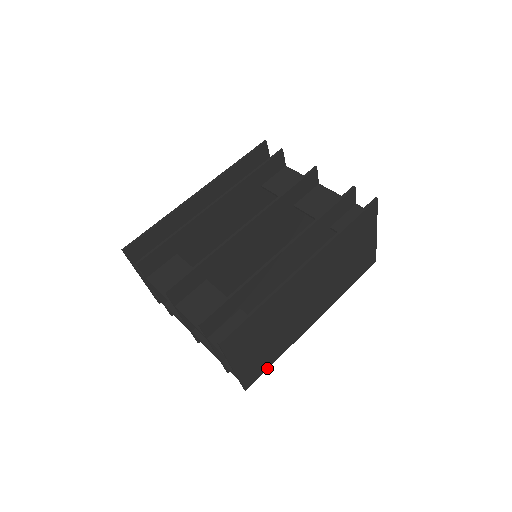
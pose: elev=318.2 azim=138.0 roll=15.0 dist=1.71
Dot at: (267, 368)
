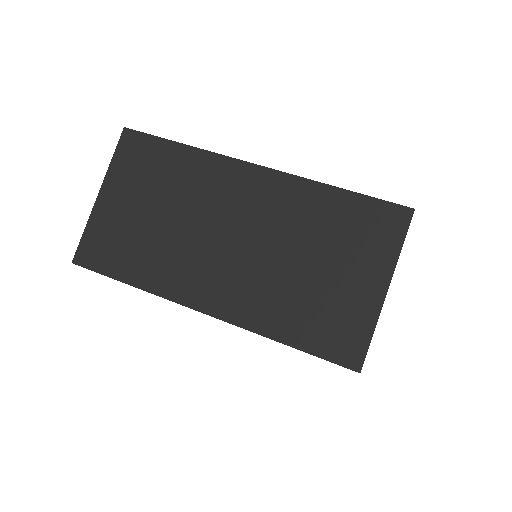
Dot at: (110, 275)
